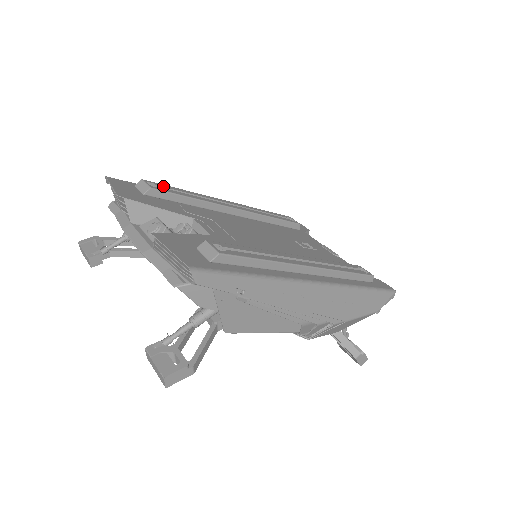
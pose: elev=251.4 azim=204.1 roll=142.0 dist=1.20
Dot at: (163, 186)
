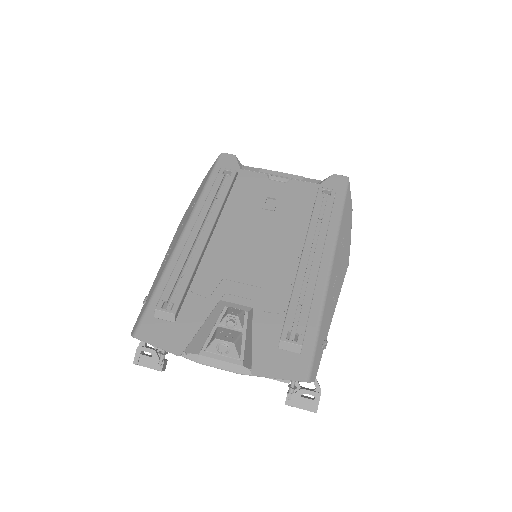
Dot at: (169, 294)
